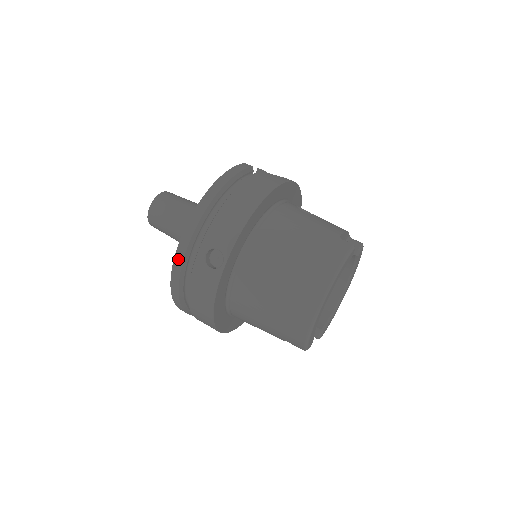
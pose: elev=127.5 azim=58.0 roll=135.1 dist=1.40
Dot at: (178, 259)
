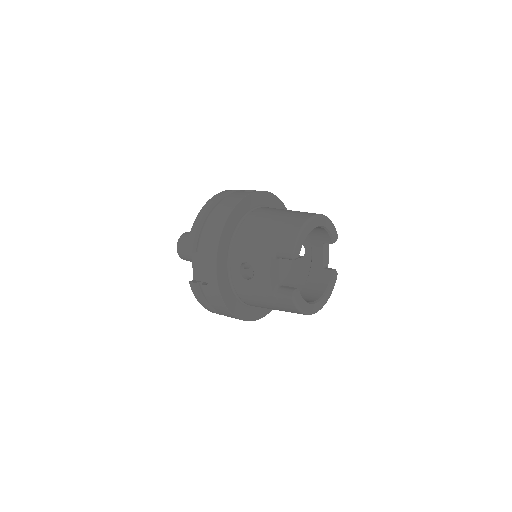
Dot at: (222, 192)
